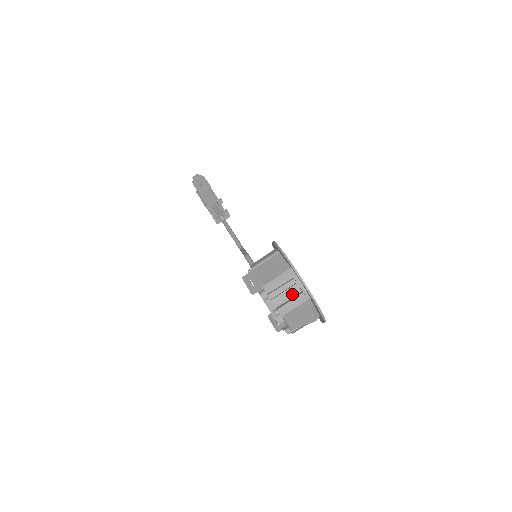
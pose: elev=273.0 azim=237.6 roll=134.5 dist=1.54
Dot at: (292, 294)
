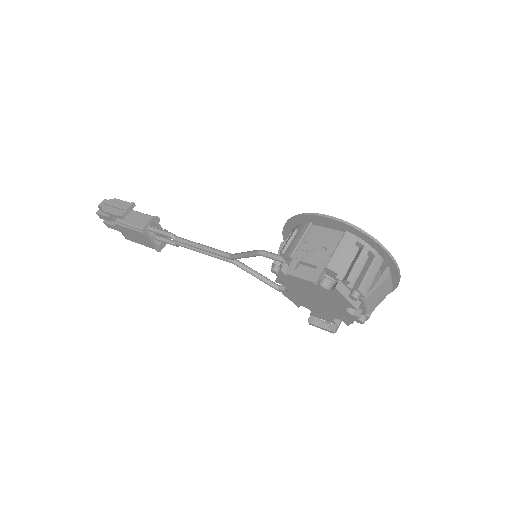
Dot at: (361, 264)
